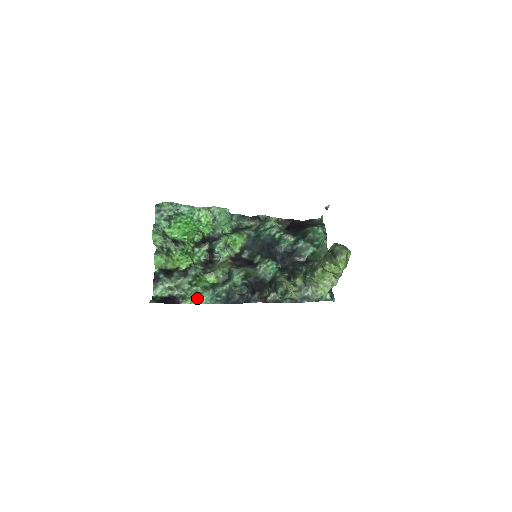
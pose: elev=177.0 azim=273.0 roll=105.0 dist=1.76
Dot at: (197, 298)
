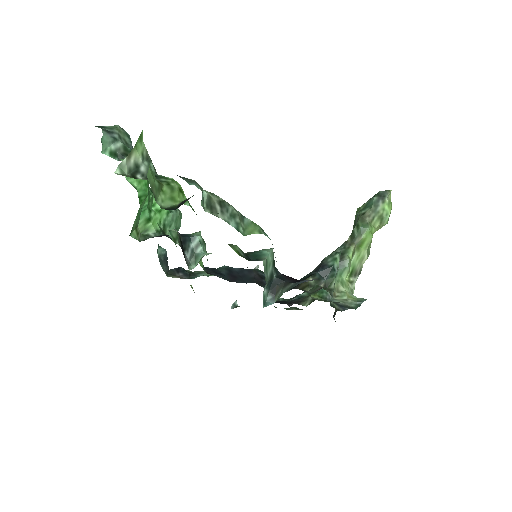
Dot at: (263, 233)
